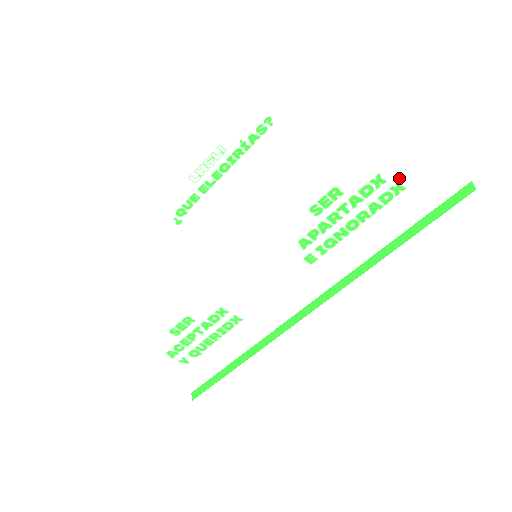
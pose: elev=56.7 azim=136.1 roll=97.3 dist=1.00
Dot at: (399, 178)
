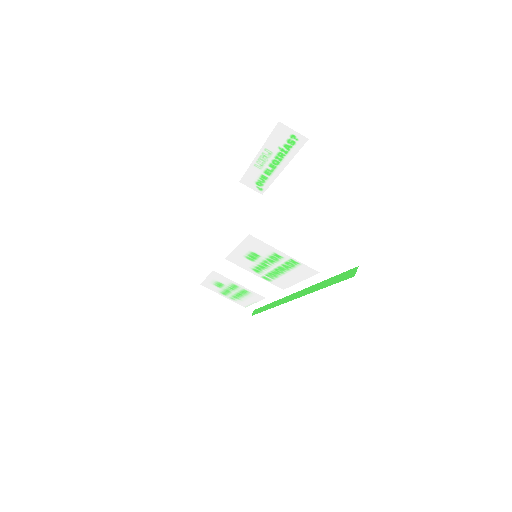
Dot at: (290, 257)
